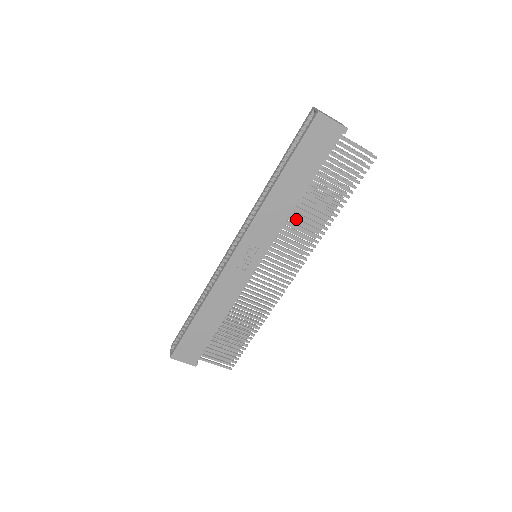
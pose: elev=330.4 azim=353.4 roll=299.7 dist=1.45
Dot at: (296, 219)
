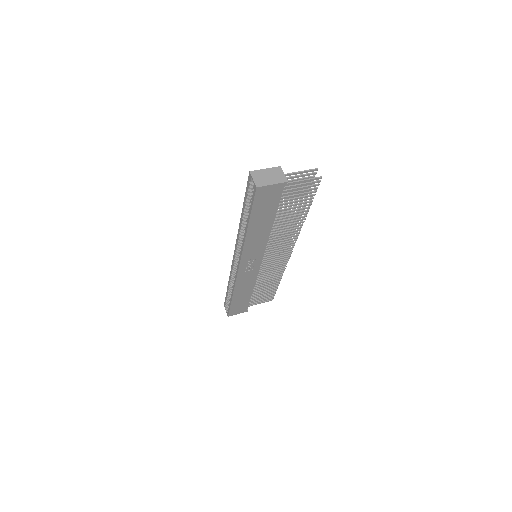
Dot at: (275, 233)
